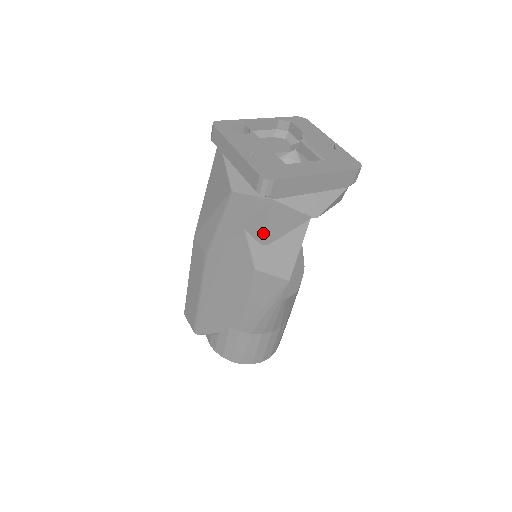
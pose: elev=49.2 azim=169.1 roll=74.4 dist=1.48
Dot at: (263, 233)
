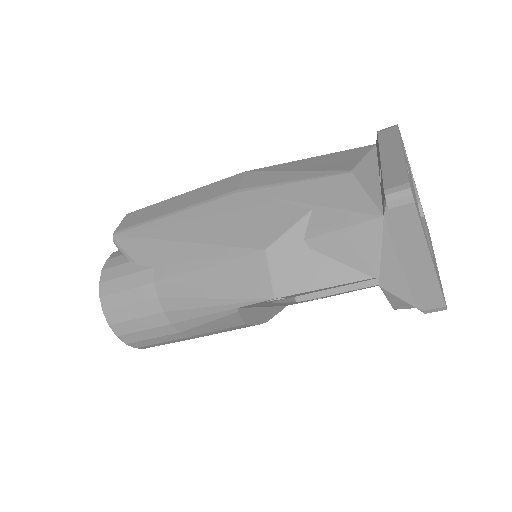
Dot at: (323, 232)
